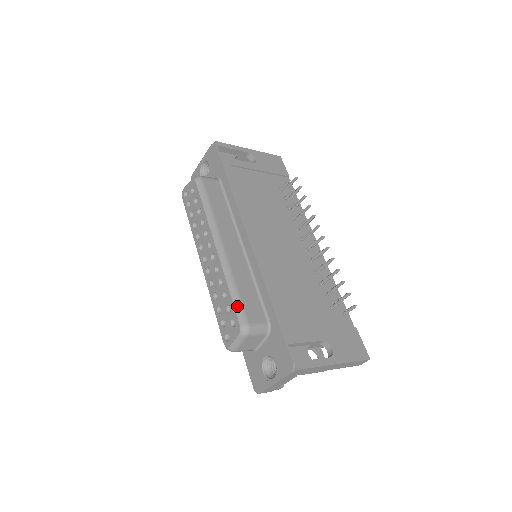
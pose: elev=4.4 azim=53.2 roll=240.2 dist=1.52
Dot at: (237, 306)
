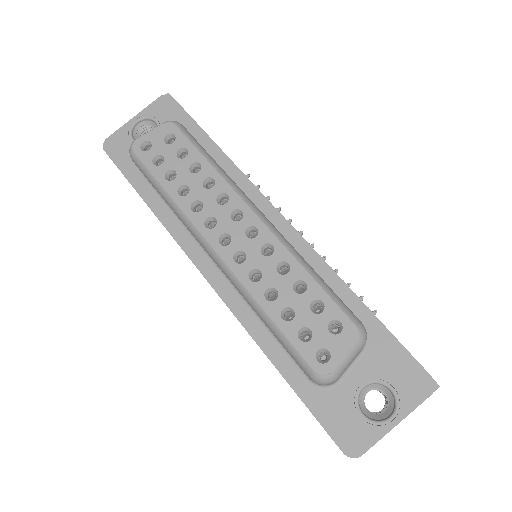
Dot at: (336, 298)
